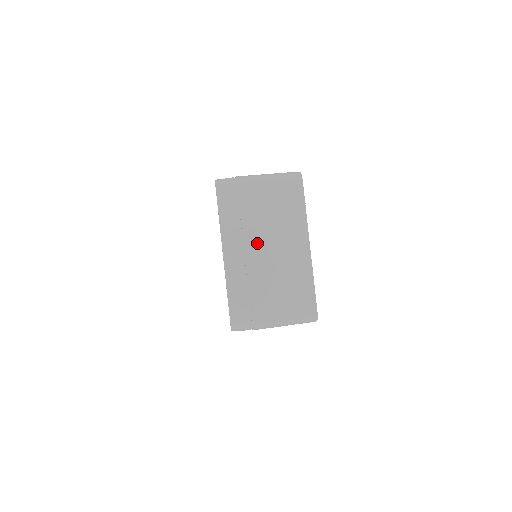
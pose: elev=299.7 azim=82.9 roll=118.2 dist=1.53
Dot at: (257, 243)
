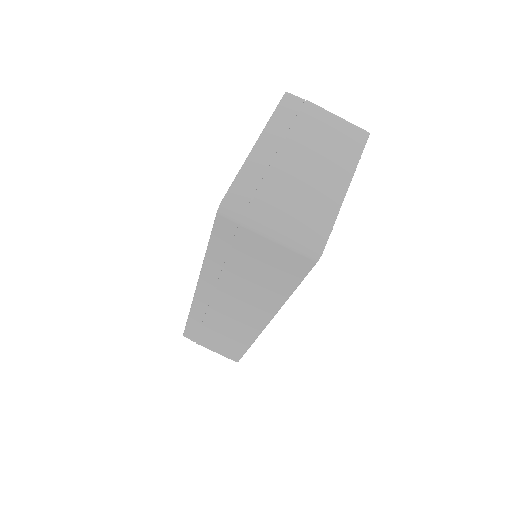
Dot at: (297, 152)
